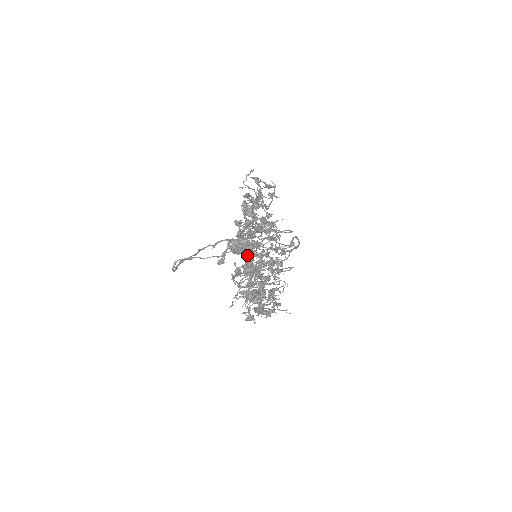
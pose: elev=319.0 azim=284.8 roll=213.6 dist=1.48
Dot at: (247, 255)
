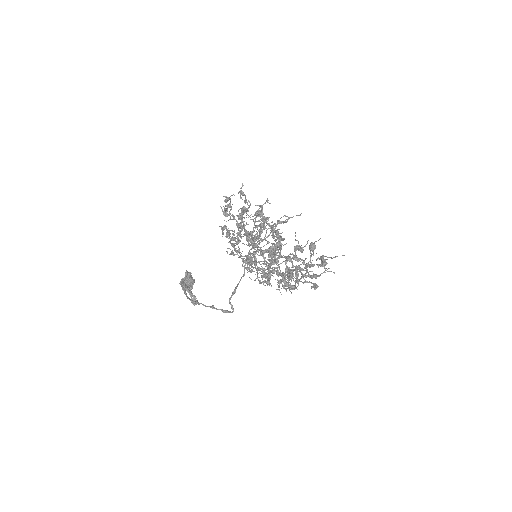
Dot at: occluded
